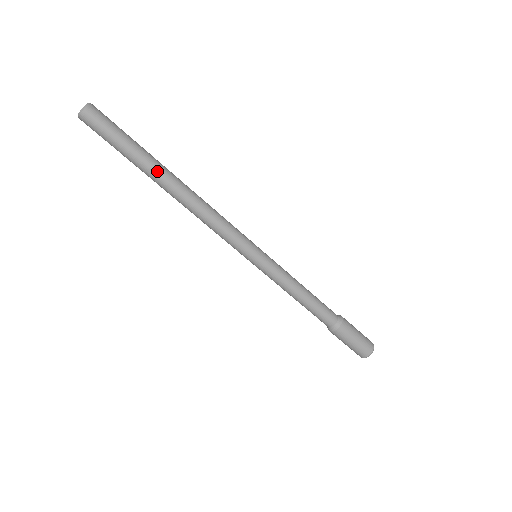
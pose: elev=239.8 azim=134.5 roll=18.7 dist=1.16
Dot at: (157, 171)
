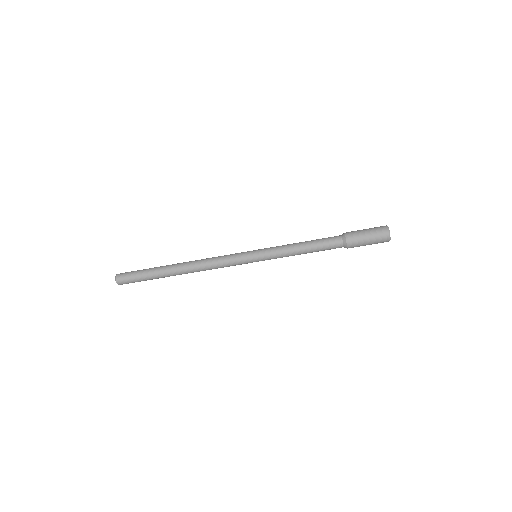
Dot at: (168, 275)
